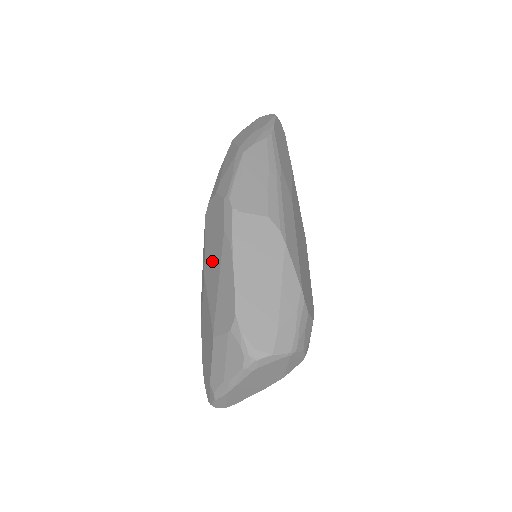
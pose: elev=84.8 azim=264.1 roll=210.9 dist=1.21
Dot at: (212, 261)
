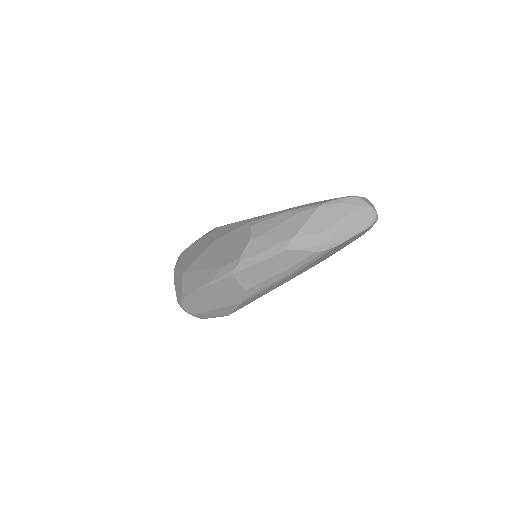
Dot at: (215, 253)
